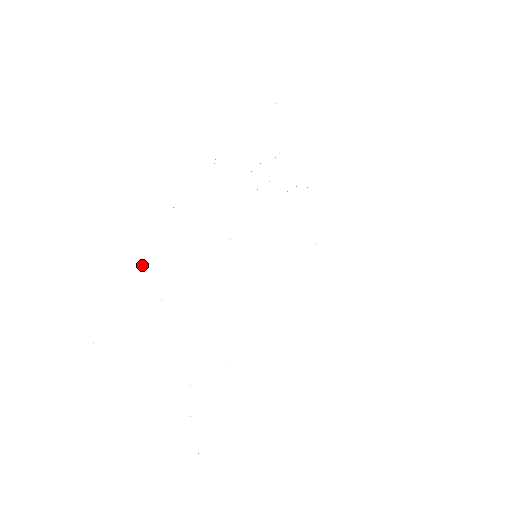
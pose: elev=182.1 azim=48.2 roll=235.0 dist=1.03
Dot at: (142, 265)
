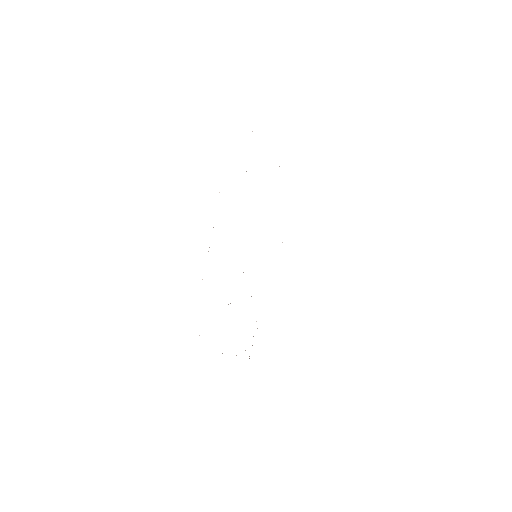
Dot at: (199, 335)
